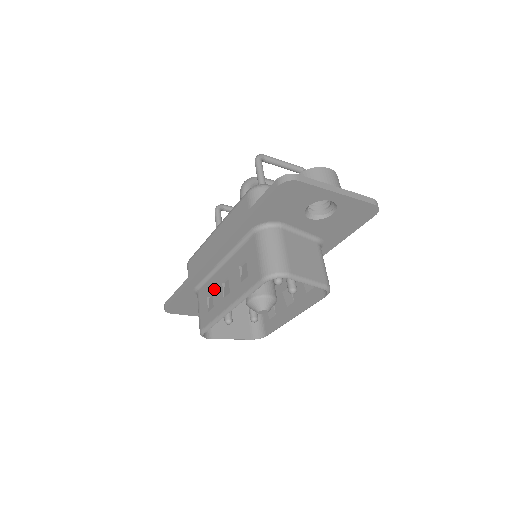
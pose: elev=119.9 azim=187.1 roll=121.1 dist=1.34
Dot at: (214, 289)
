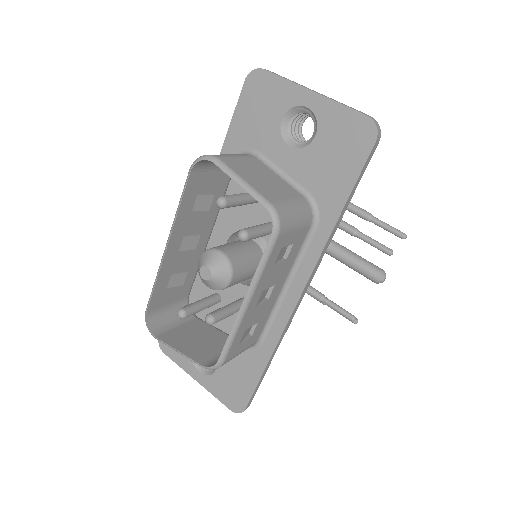
Dot at: occluded
